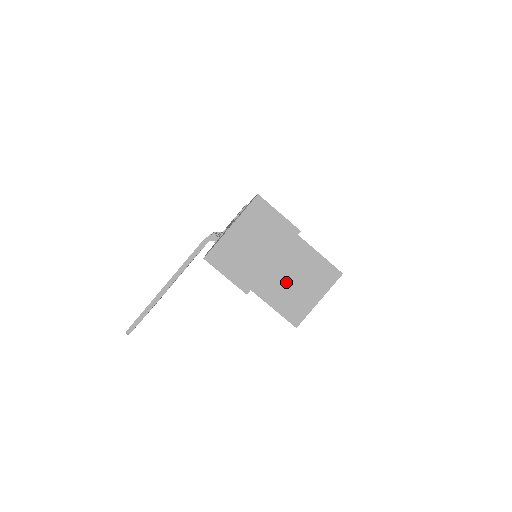
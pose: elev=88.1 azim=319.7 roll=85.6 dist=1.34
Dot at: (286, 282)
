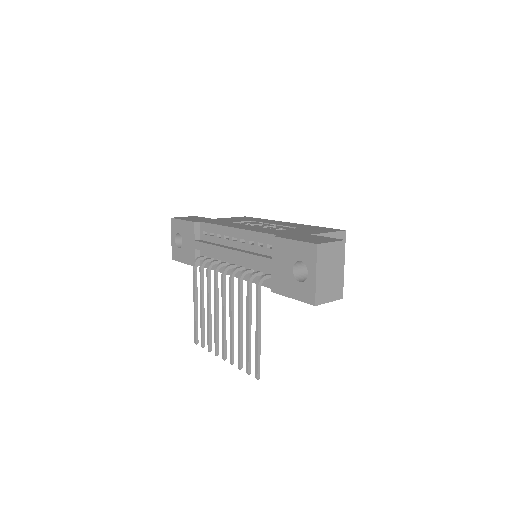
Dot at: occluded
